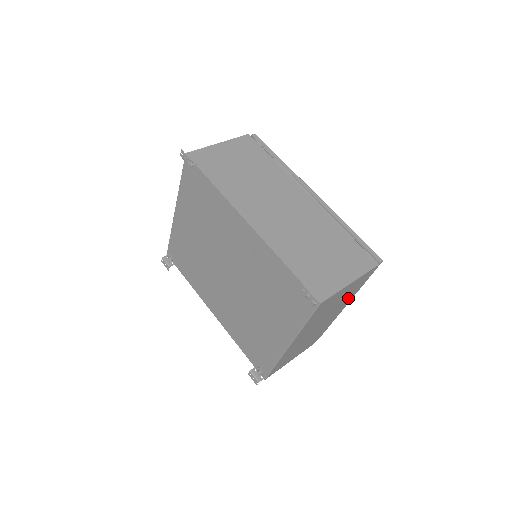
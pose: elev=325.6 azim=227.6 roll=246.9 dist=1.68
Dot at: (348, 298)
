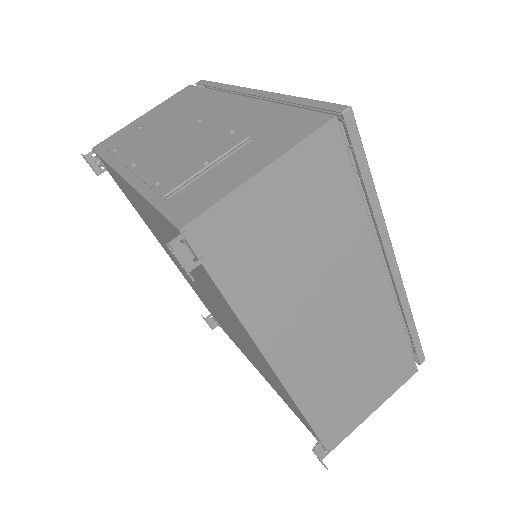
Dot at: occluded
